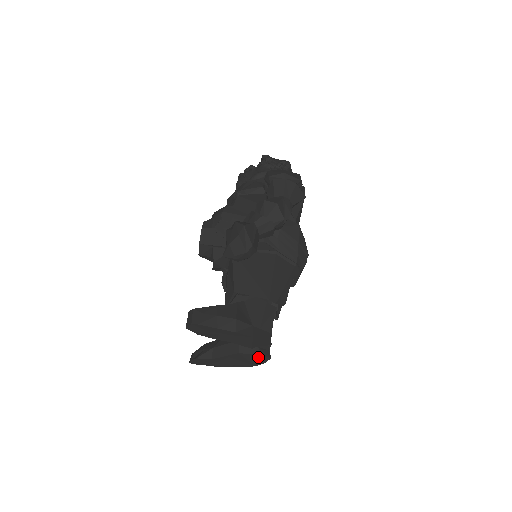
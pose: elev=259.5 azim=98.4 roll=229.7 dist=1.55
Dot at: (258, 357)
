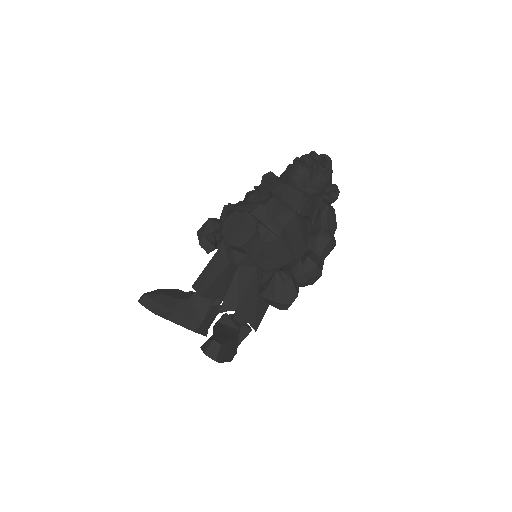
Dot at: occluded
